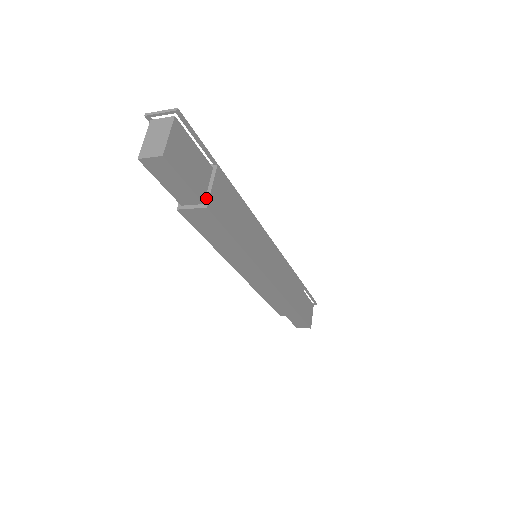
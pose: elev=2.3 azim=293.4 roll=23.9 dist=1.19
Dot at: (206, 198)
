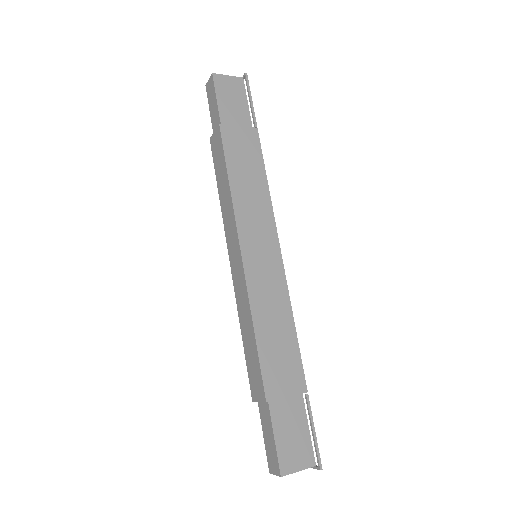
Dot at: (226, 126)
